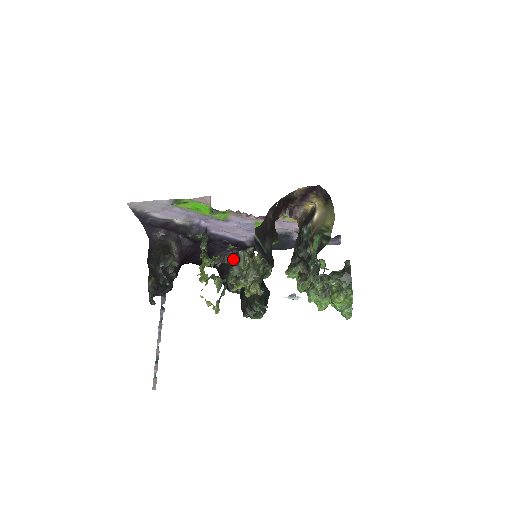
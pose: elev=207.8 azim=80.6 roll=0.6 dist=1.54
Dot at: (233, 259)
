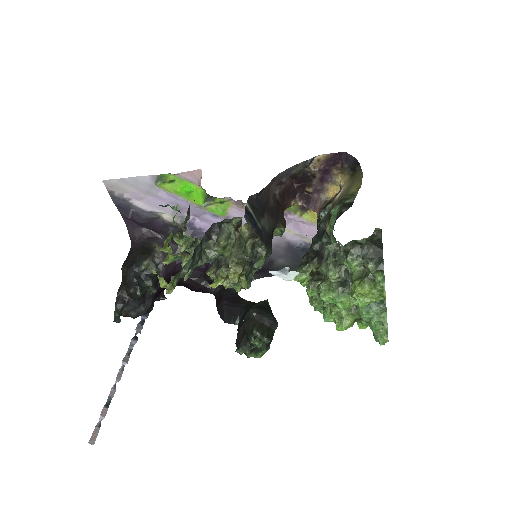
Dot at: (211, 231)
